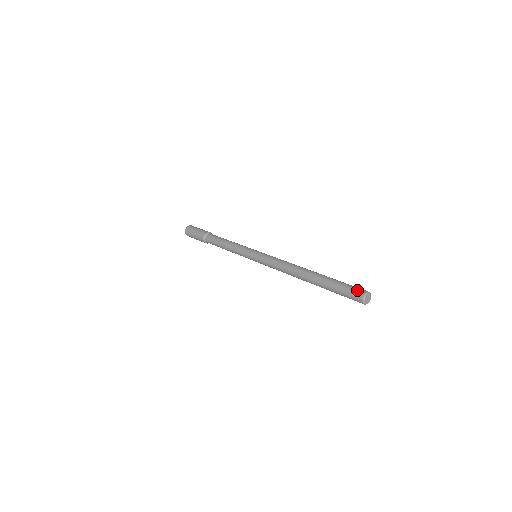
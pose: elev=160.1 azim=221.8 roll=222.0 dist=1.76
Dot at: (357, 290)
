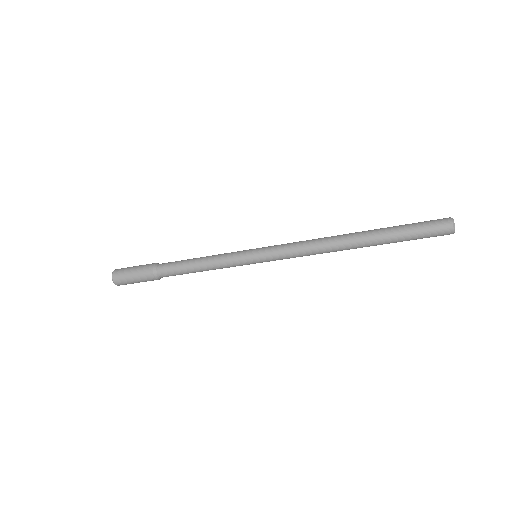
Dot at: (437, 219)
